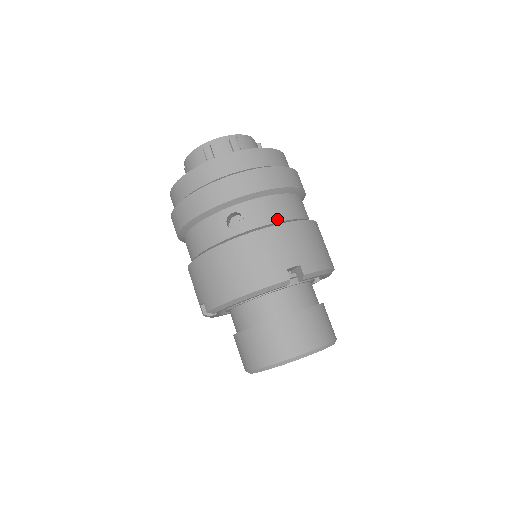
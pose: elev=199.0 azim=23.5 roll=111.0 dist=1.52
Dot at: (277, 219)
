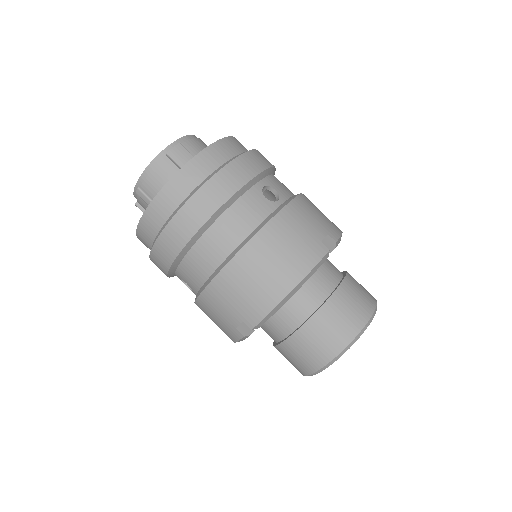
Dot at: (204, 278)
